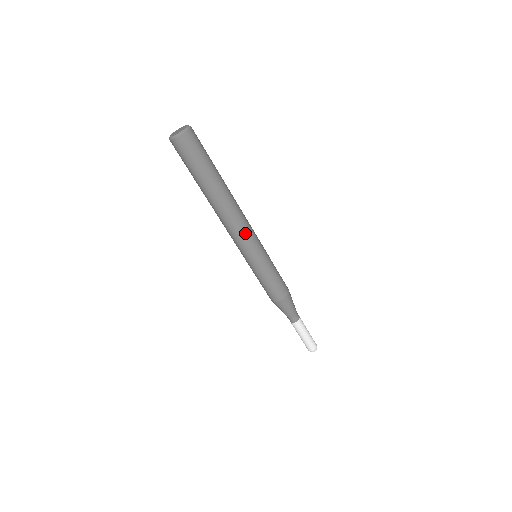
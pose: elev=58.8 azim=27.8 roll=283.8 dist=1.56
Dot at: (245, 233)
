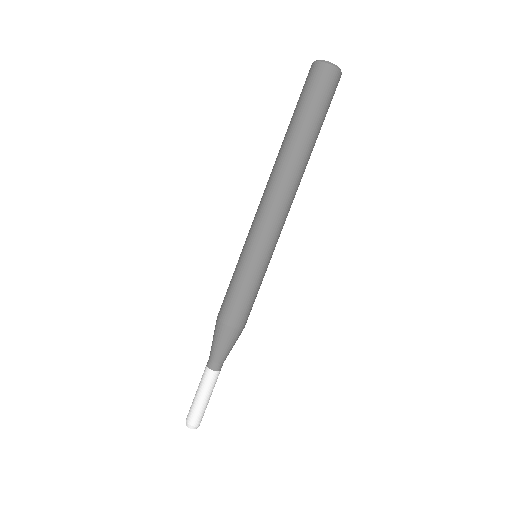
Dot at: (280, 218)
